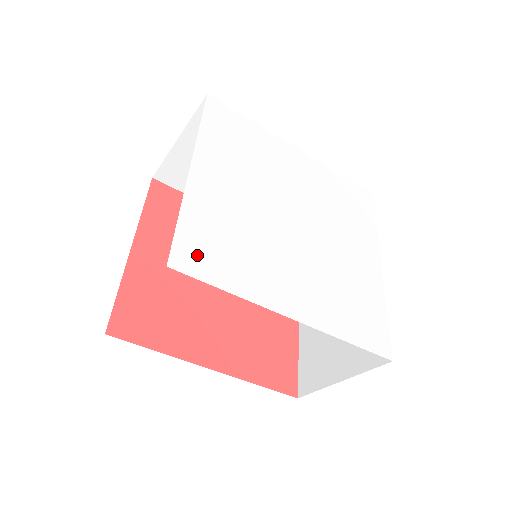
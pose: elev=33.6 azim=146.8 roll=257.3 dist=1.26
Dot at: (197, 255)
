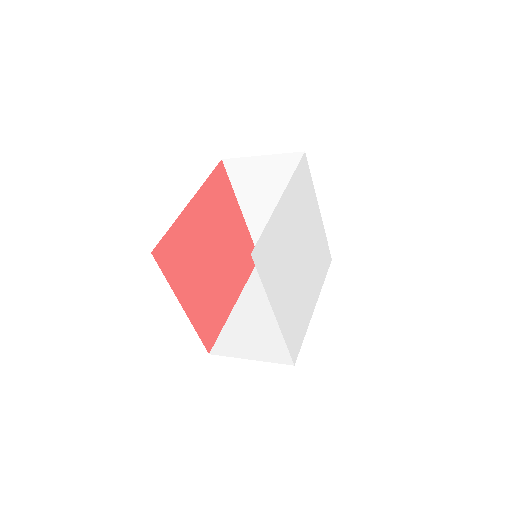
Dot at: (295, 345)
